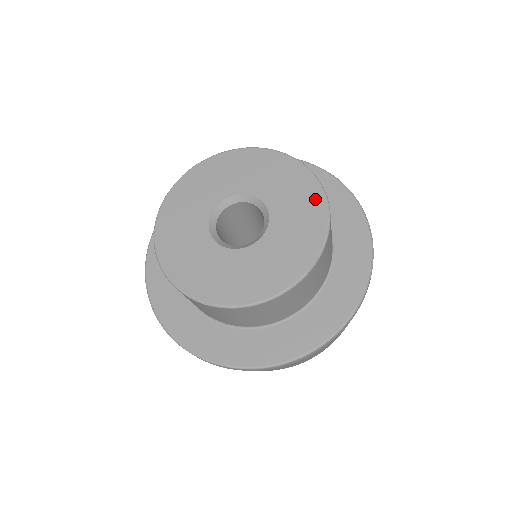
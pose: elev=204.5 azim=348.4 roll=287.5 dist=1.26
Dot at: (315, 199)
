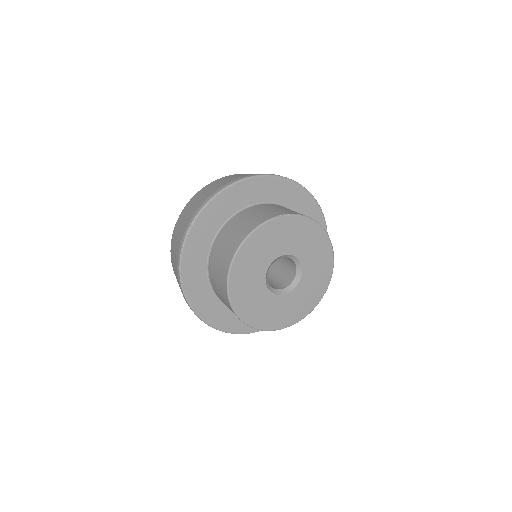
Dot at: (315, 300)
